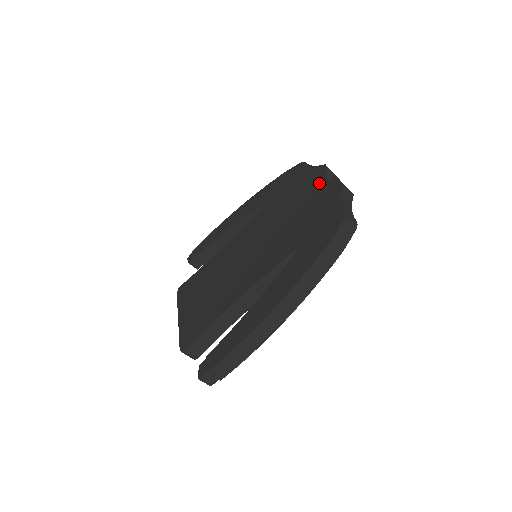
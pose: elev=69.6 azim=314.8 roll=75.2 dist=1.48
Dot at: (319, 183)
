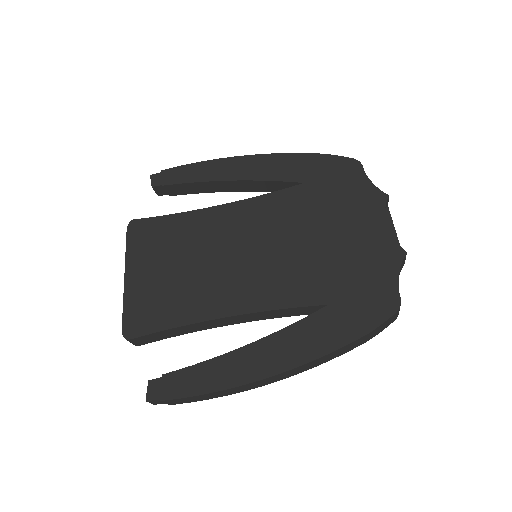
Dot at: (374, 221)
